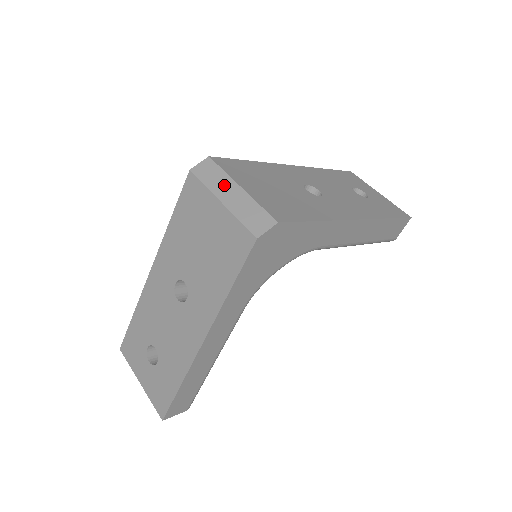
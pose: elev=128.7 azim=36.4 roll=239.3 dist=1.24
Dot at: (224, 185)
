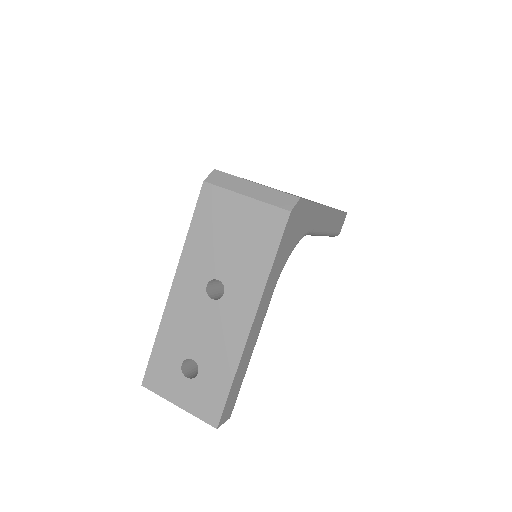
Dot at: (241, 184)
